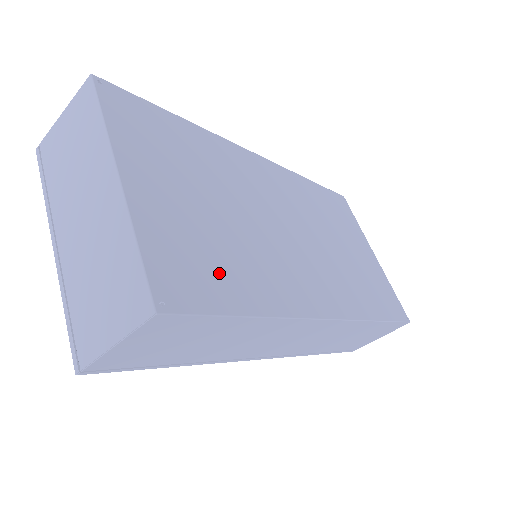
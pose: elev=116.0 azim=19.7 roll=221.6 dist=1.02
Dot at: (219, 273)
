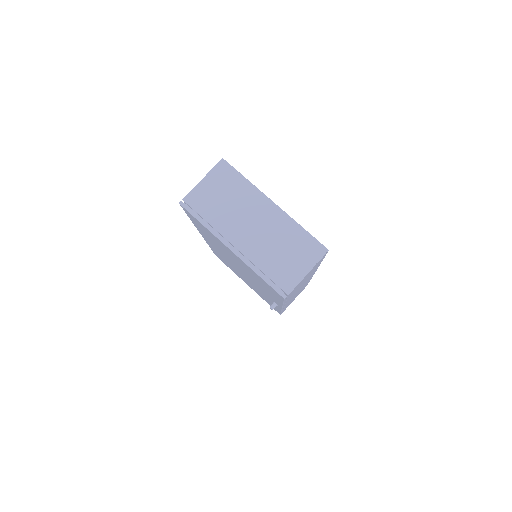
Dot at: occluded
